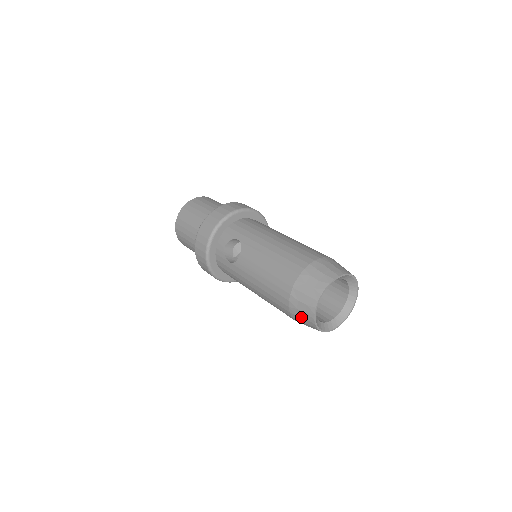
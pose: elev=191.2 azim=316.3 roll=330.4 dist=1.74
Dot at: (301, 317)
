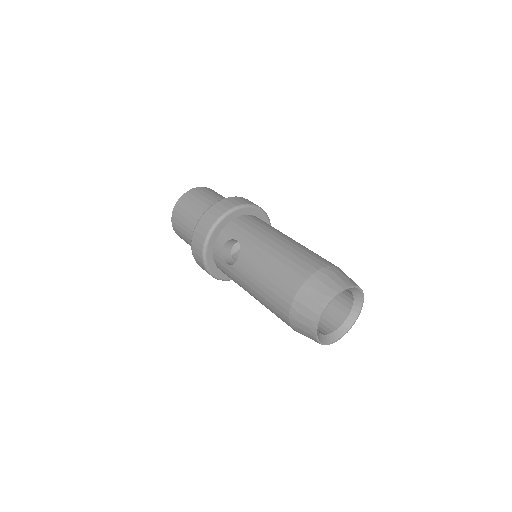
Dot at: (302, 330)
